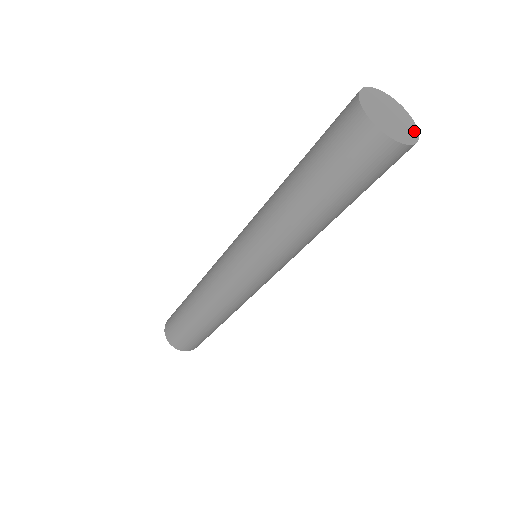
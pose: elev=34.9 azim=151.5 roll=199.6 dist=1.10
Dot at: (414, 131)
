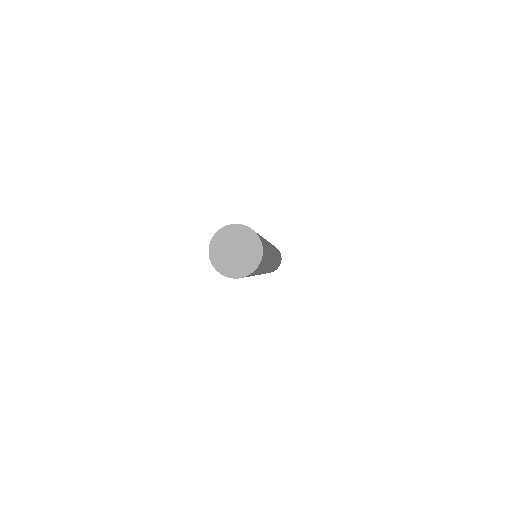
Dot at: (257, 256)
